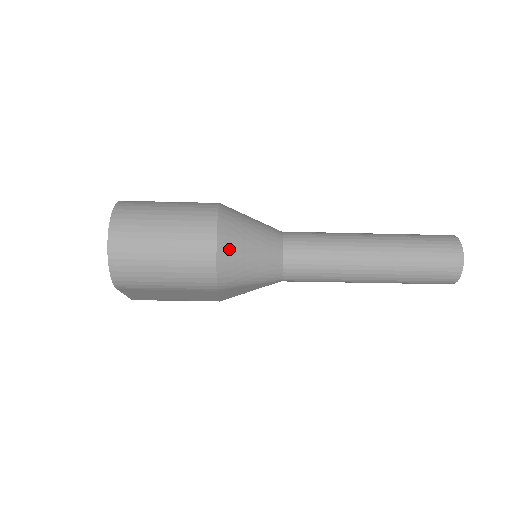
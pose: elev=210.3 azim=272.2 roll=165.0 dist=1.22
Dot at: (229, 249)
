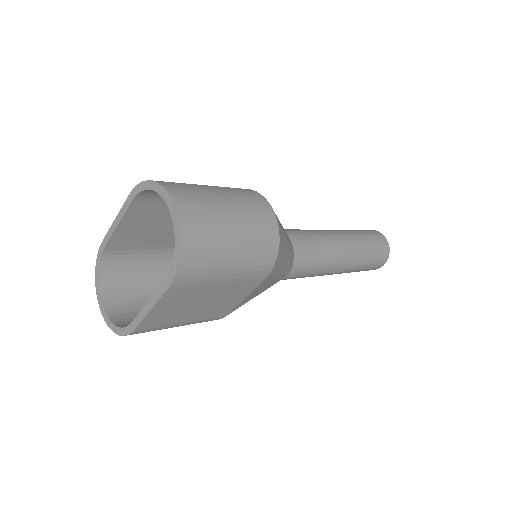
Dot at: (280, 226)
